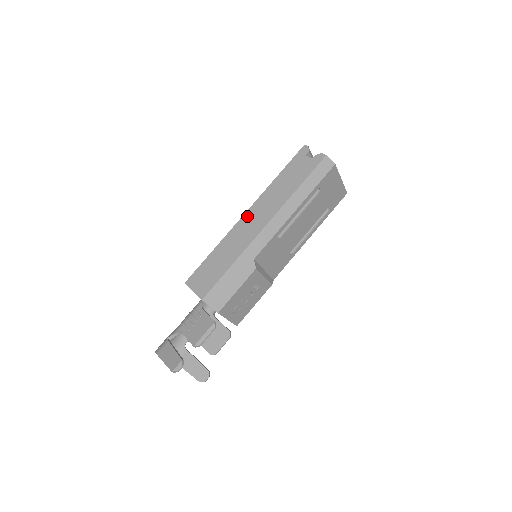
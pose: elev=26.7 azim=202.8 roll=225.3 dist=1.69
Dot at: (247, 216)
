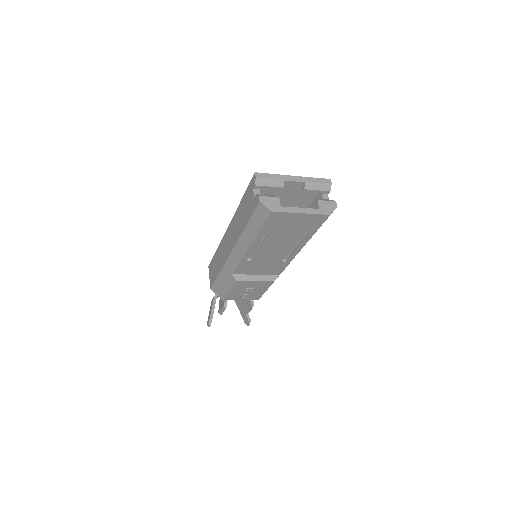
Dot at: (227, 232)
